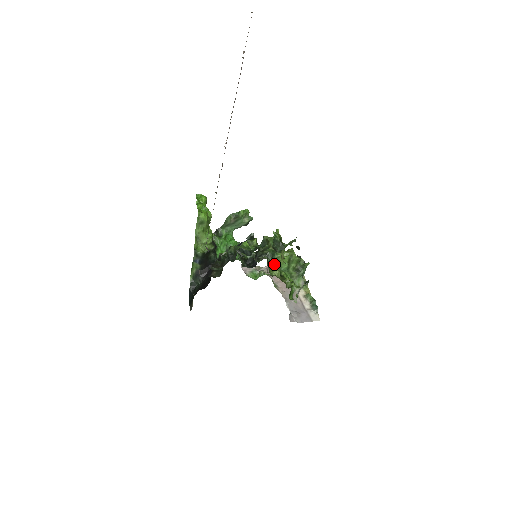
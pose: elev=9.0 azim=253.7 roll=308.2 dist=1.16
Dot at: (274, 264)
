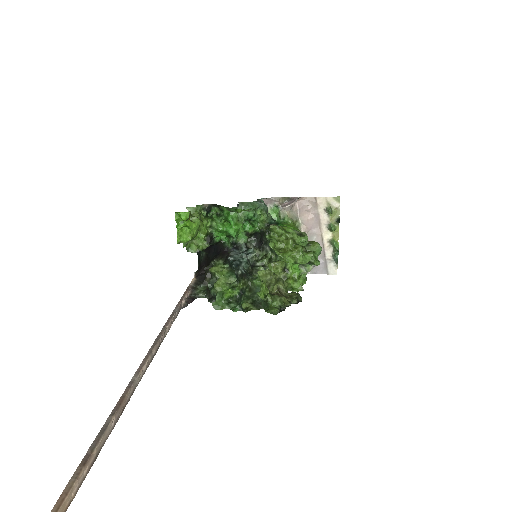
Dot at: (278, 260)
